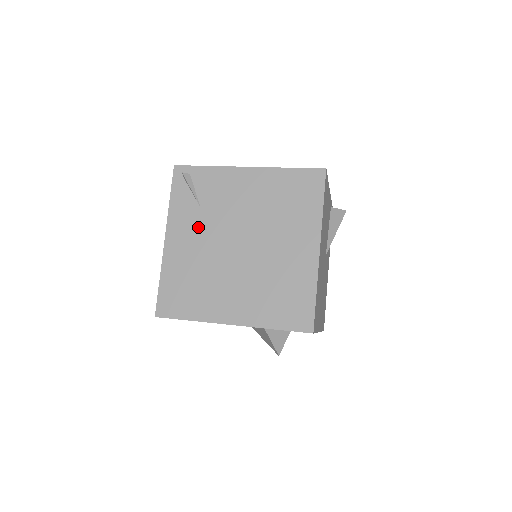
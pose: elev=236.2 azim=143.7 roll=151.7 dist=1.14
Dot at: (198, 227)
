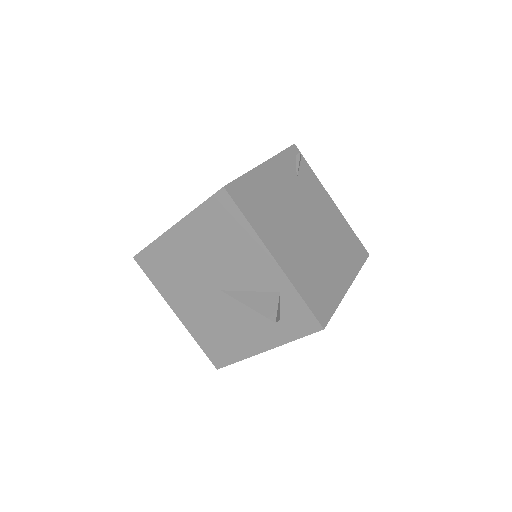
Dot at: (289, 186)
